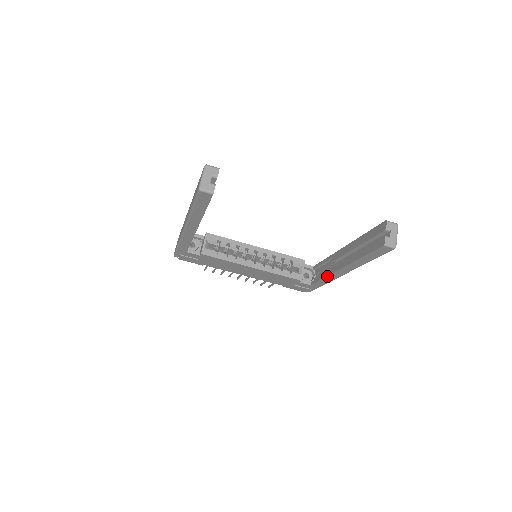
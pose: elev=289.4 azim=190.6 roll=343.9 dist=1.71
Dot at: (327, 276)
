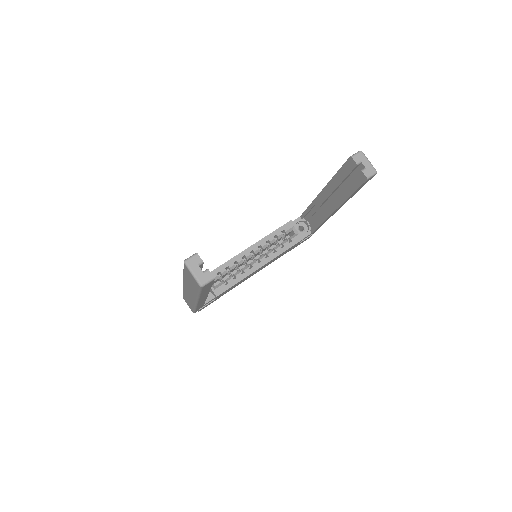
Dot at: (324, 221)
